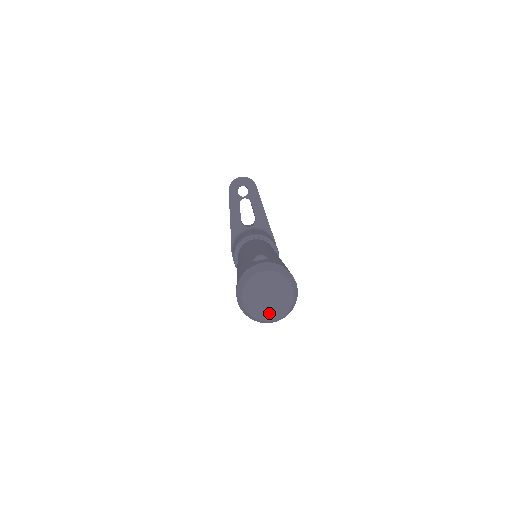
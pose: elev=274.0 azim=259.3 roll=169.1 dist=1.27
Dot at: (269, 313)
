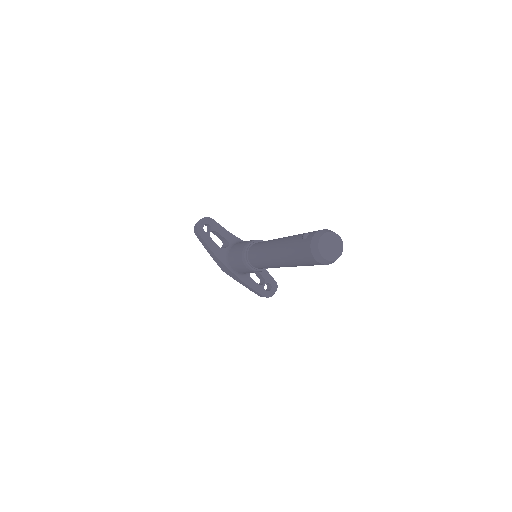
Dot at: (336, 254)
